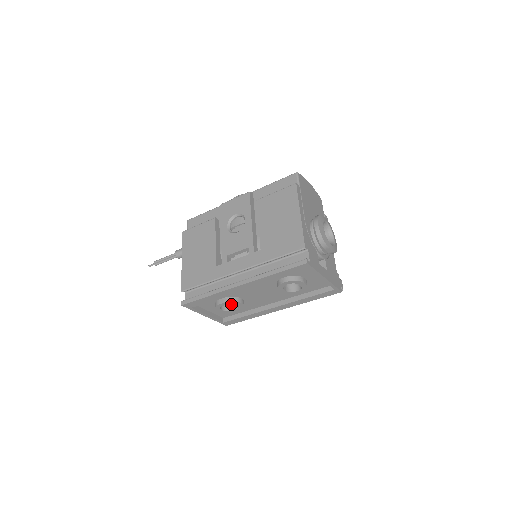
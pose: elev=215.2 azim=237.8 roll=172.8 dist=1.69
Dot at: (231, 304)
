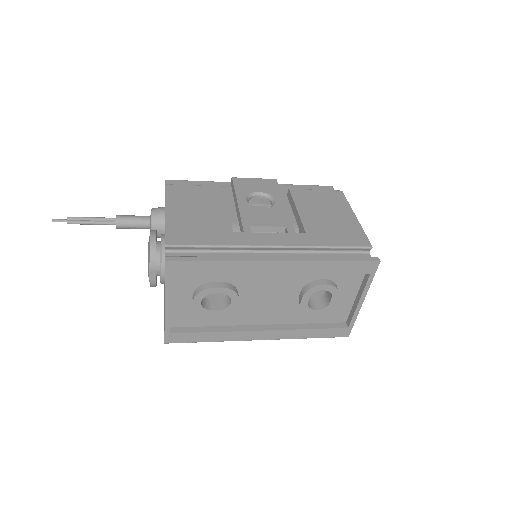
Dot at: (210, 302)
